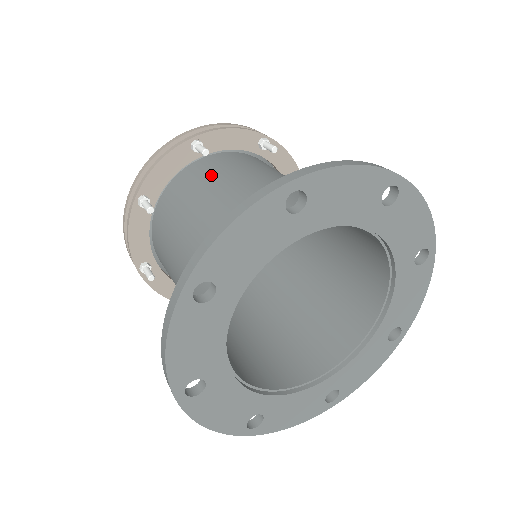
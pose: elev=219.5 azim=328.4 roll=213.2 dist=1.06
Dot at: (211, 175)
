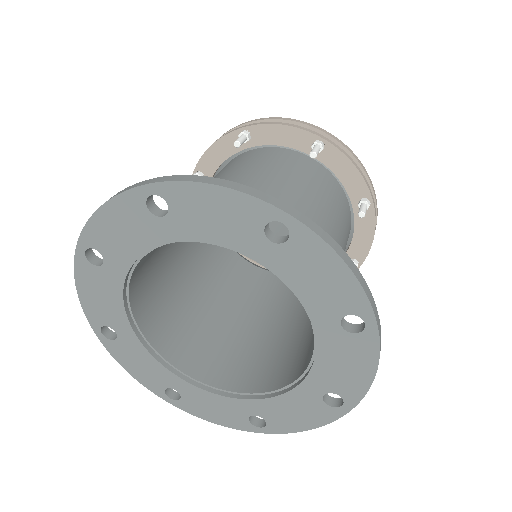
Dot at: (234, 166)
